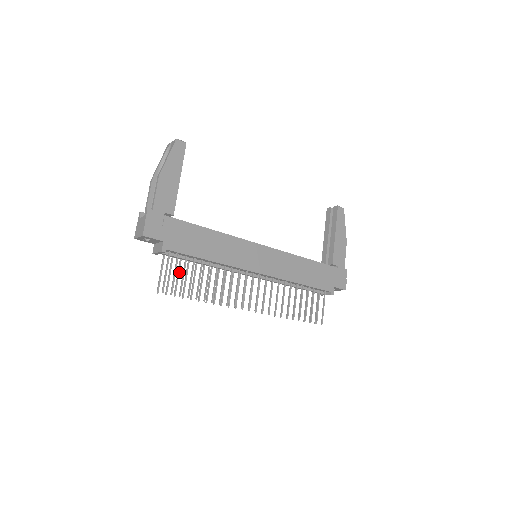
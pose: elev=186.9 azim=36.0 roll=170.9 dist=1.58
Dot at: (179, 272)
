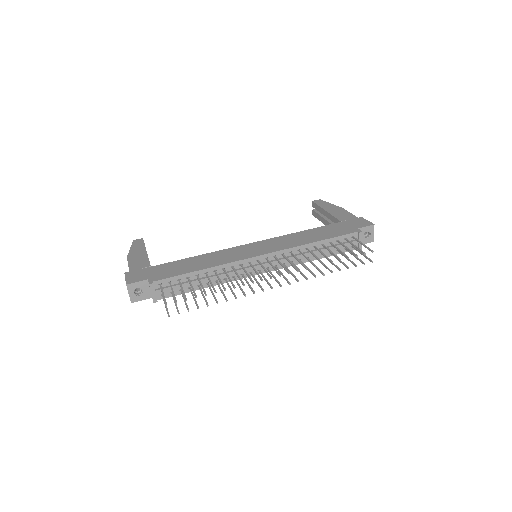
Dot at: (184, 297)
